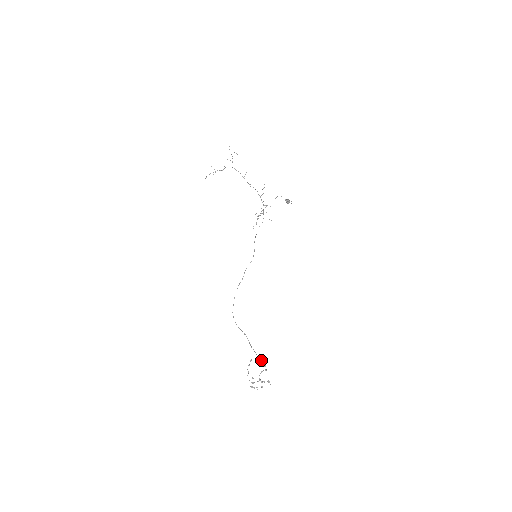
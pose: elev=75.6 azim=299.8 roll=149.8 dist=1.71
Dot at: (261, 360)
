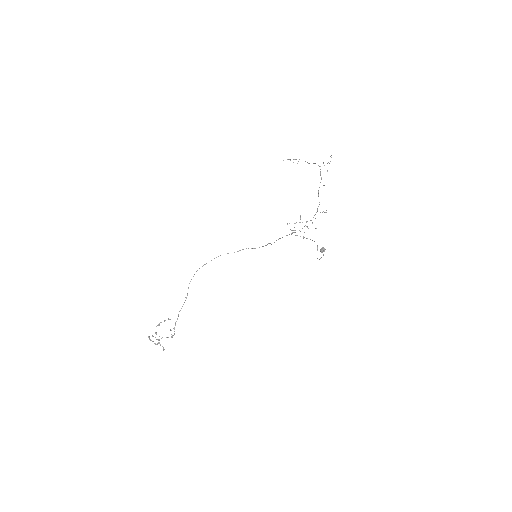
Dot at: occluded
